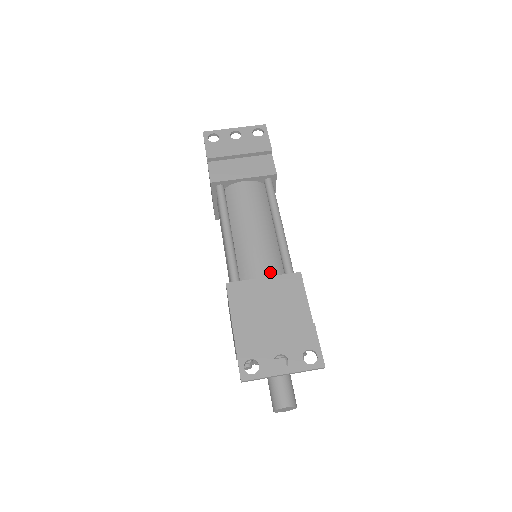
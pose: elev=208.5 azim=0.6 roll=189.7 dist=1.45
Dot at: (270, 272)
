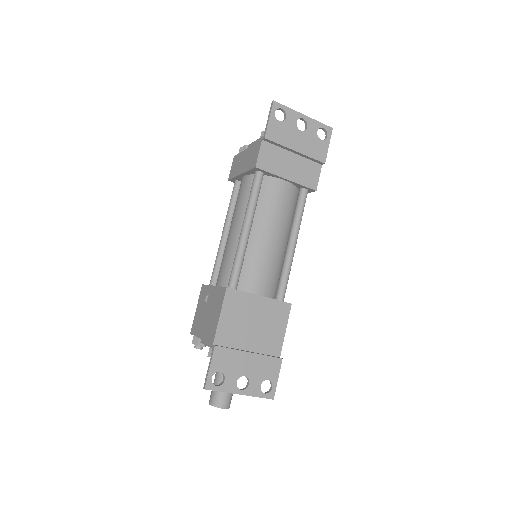
Dot at: (266, 290)
